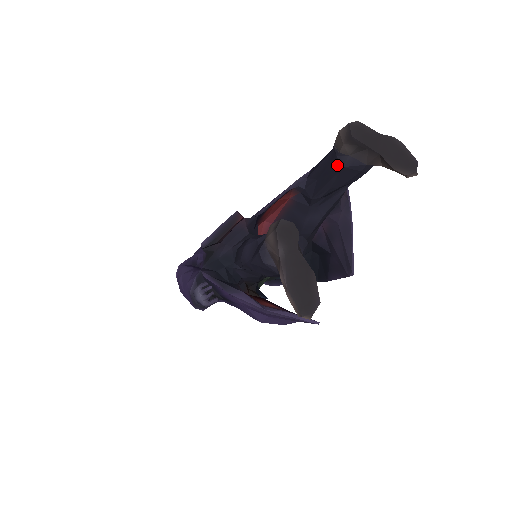
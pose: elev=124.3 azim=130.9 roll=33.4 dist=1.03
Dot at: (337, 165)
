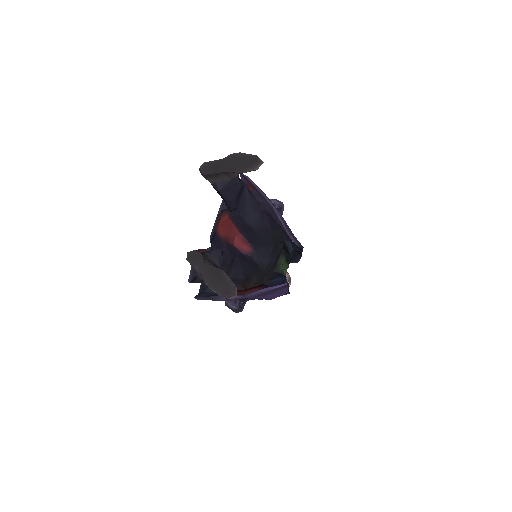
Dot at: (217, 191)
